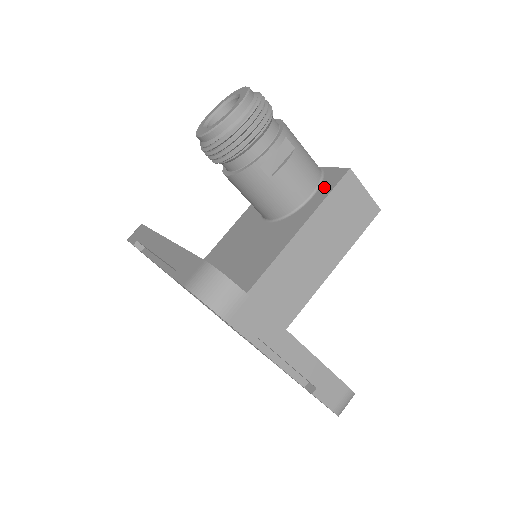
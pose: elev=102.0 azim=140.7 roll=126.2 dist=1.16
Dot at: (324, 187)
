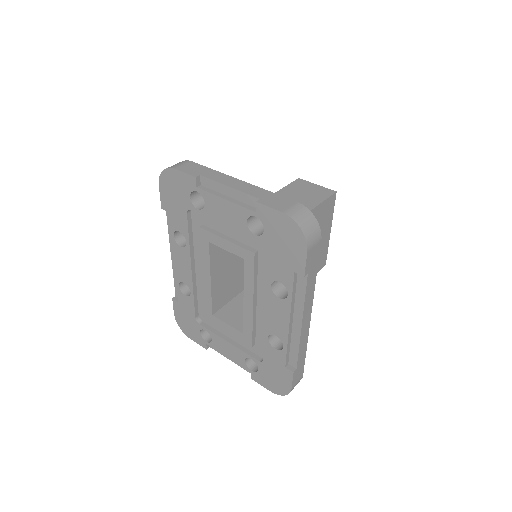
Dot at: occluded
